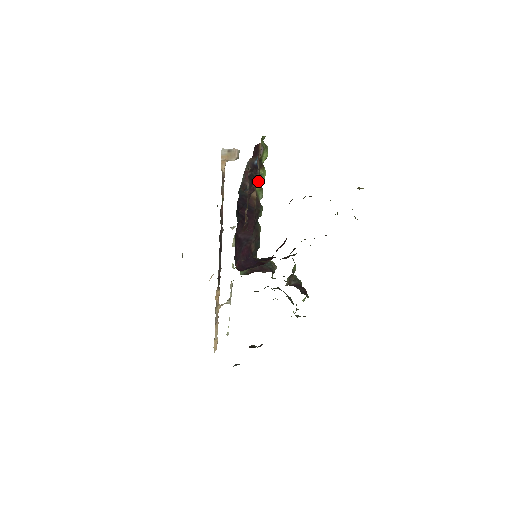
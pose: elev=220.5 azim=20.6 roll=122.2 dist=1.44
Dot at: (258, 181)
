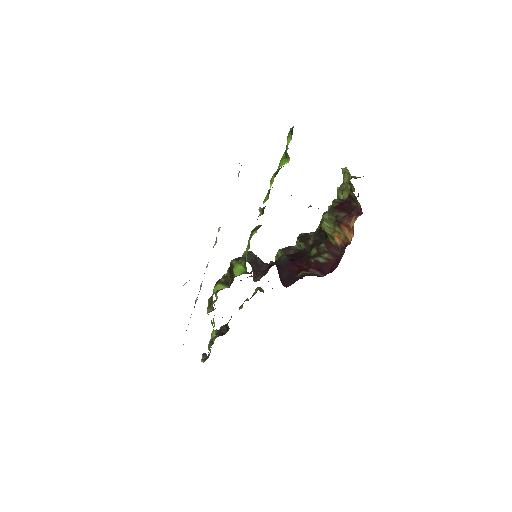
Dot at: occluded
